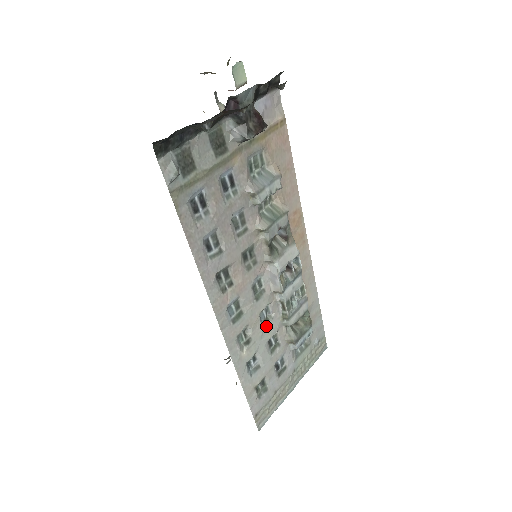
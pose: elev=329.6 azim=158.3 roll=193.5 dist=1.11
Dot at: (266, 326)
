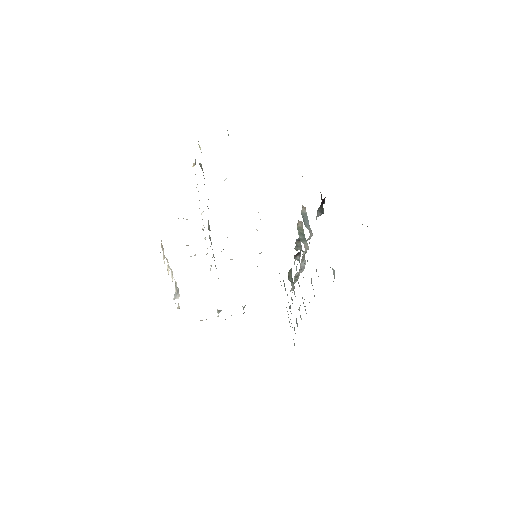
Dot at: occluded
